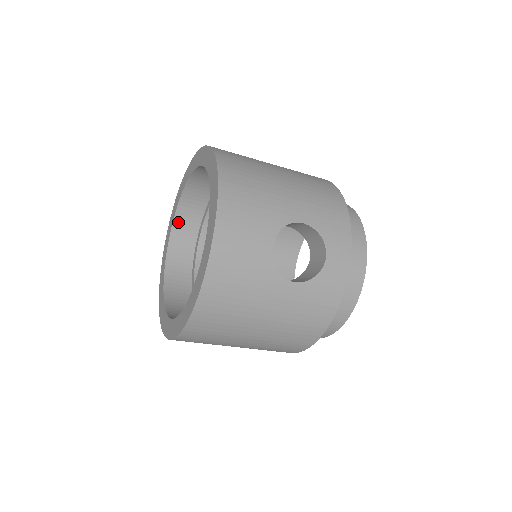
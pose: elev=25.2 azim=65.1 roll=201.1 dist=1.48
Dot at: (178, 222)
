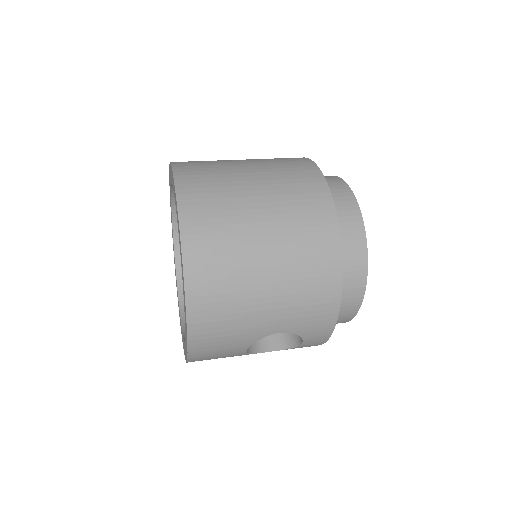
Dot at: occluded
